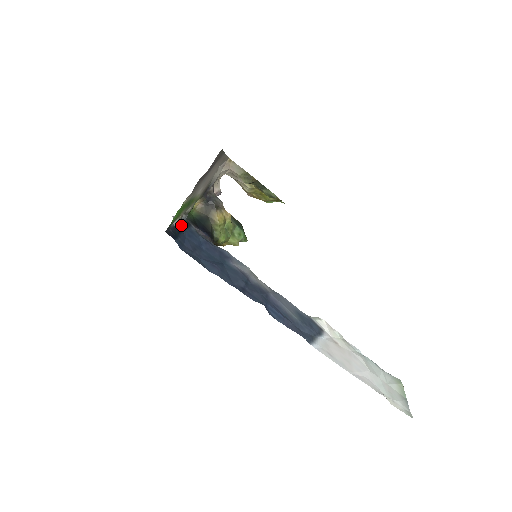
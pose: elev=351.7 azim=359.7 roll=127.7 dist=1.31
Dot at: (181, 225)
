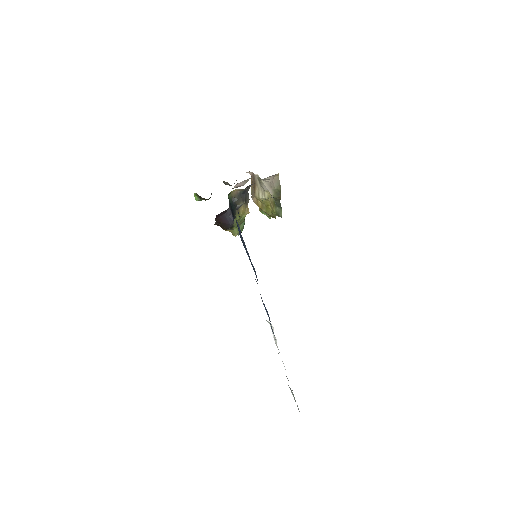
Dot at: occluded
